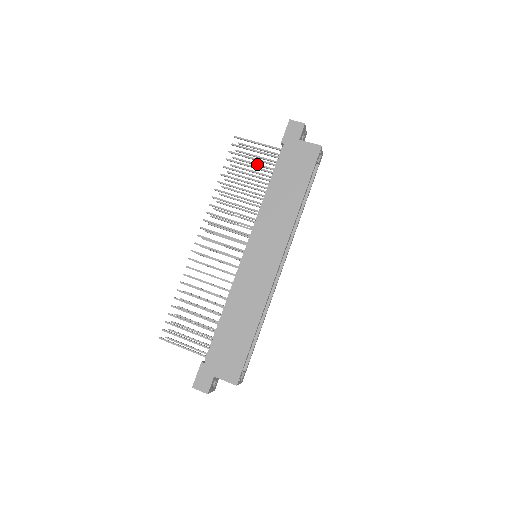
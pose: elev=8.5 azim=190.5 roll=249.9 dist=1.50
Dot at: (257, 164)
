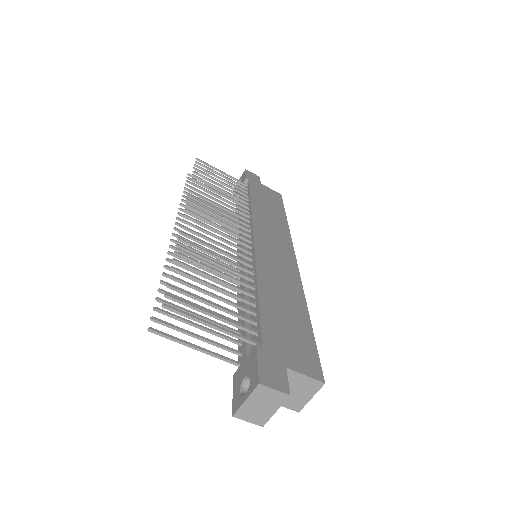
Dot at: occluded
